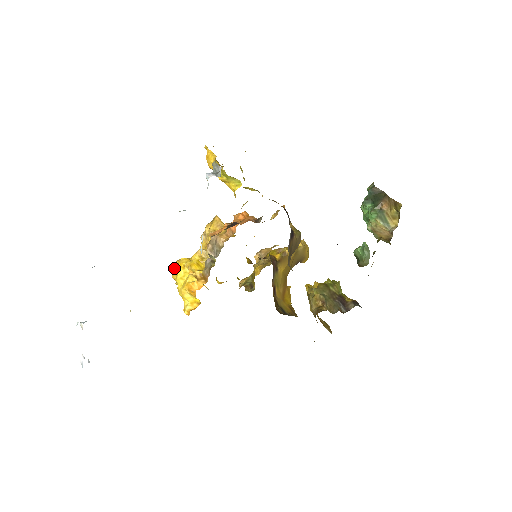
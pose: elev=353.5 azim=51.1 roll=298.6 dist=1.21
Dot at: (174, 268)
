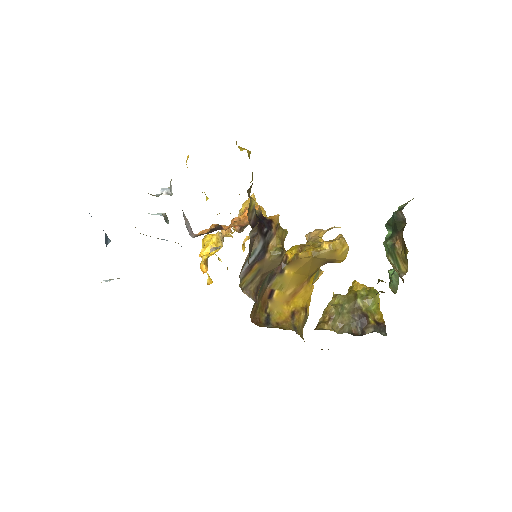
Dot at: occluded
